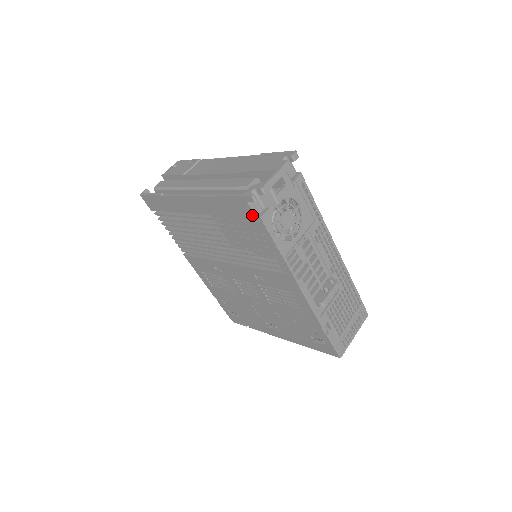
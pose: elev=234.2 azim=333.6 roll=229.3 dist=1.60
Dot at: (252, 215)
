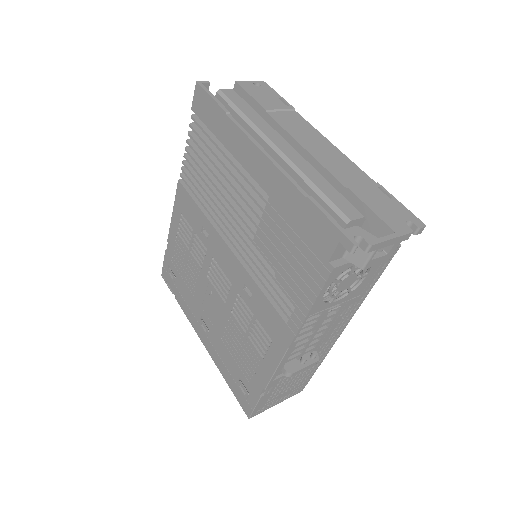
Dot at: (327, 255)
